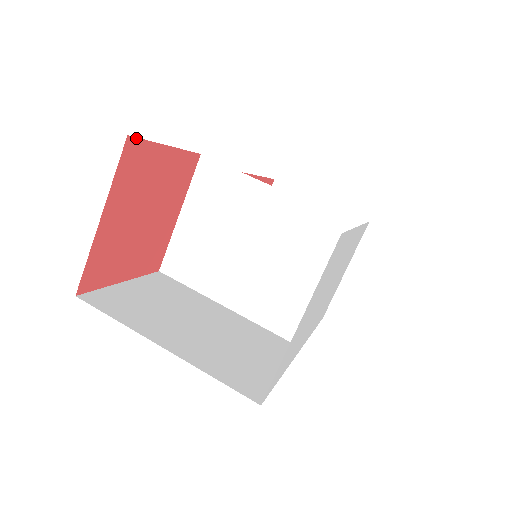
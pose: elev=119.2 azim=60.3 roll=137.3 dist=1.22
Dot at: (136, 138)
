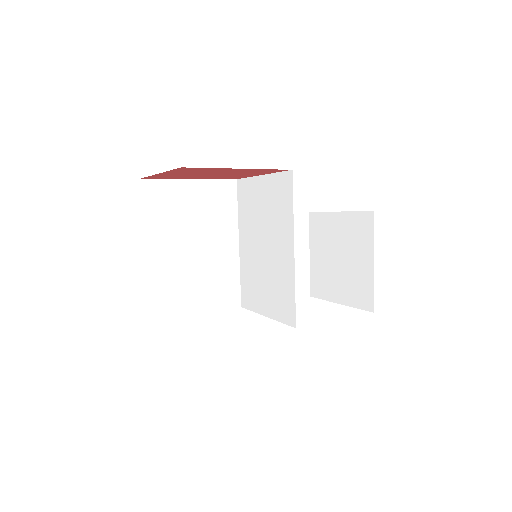
Dot at: occluded
